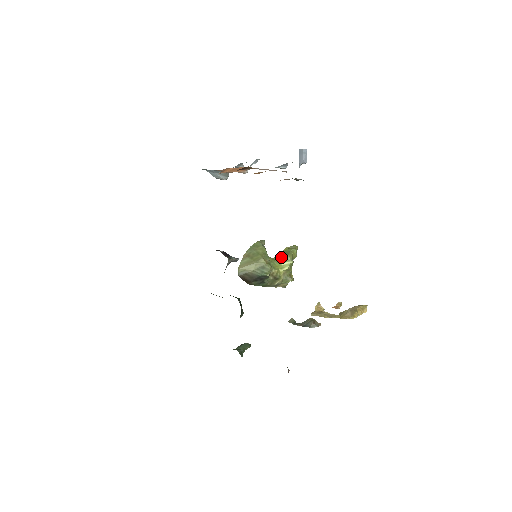
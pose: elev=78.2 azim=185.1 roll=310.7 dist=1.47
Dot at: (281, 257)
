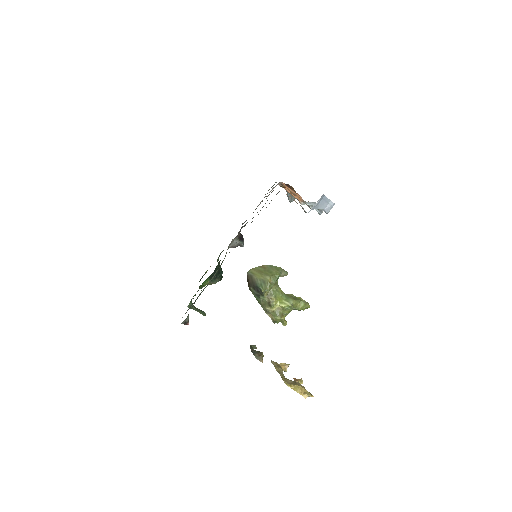
Dot at: (288, 297)
